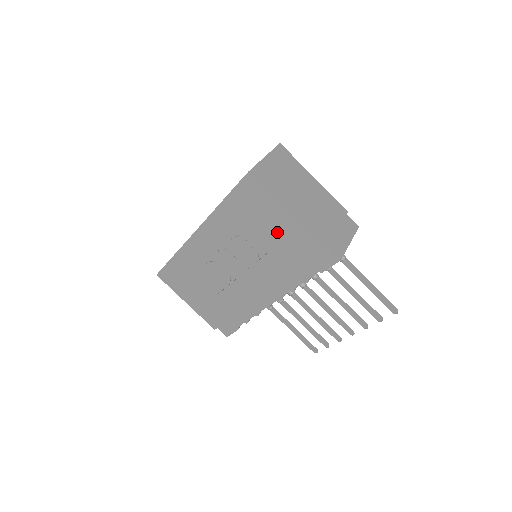
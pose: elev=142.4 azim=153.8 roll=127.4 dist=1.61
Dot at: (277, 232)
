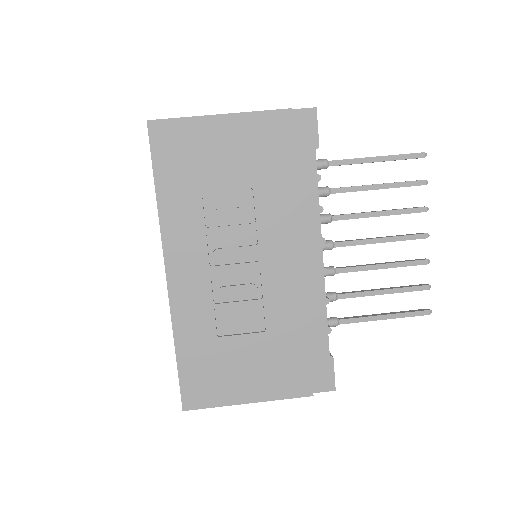
Dot at: (236, 152)
